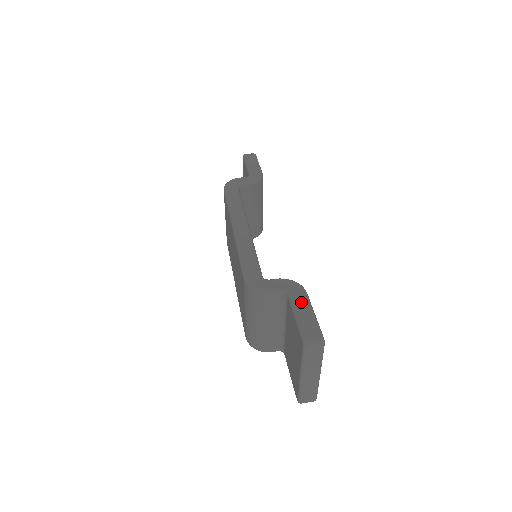
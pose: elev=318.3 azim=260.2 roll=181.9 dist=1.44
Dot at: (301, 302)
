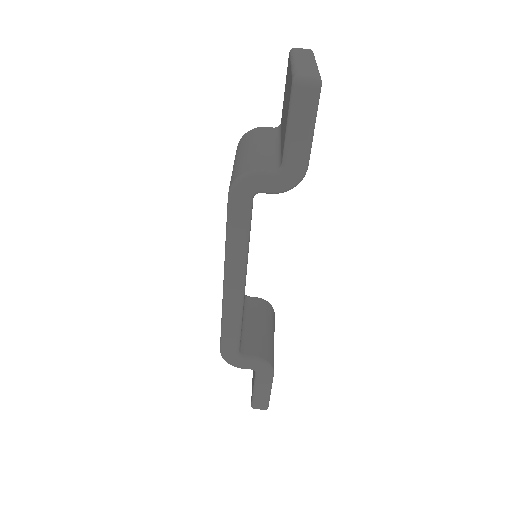
Dot at: (263, 384)
